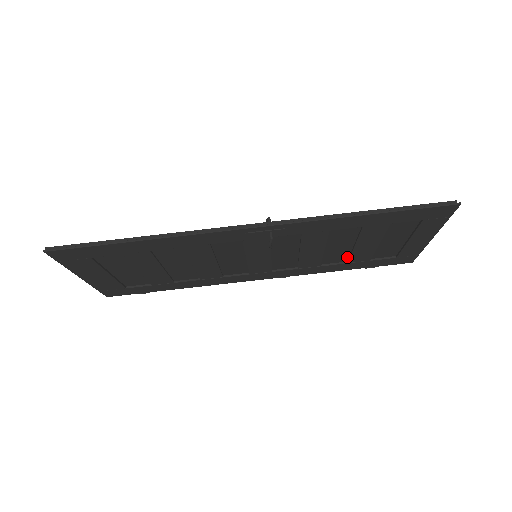
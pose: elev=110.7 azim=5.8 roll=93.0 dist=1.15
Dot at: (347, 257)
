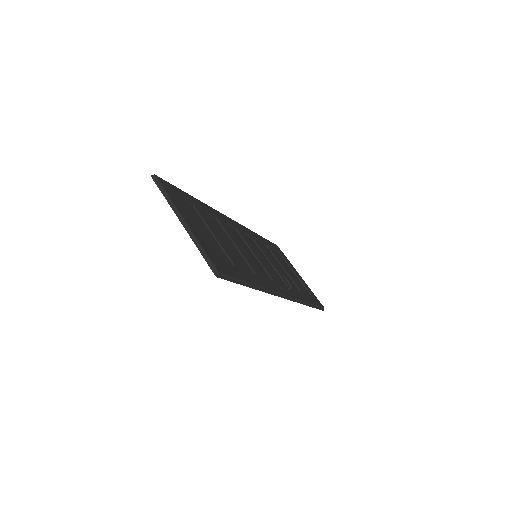
Dot at: (270, 252)
